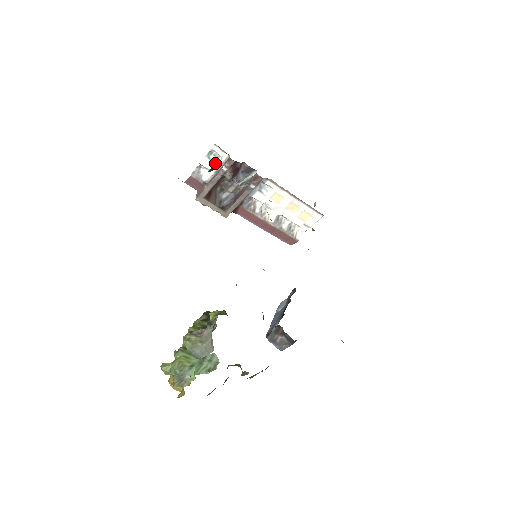
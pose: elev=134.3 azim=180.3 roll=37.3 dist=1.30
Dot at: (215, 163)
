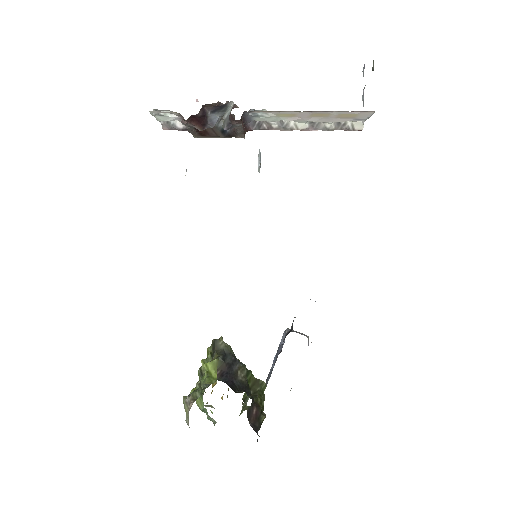
Dot at: (173, 116)
